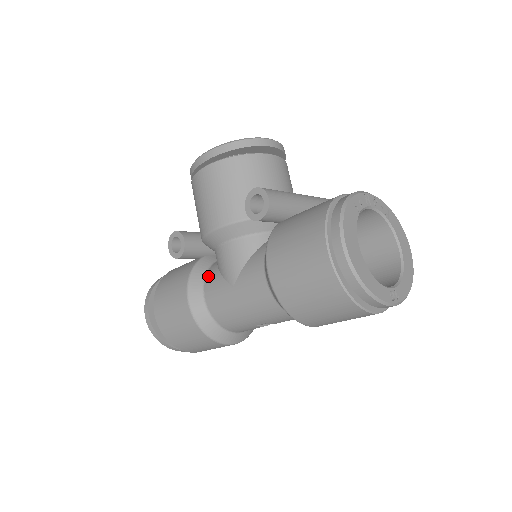
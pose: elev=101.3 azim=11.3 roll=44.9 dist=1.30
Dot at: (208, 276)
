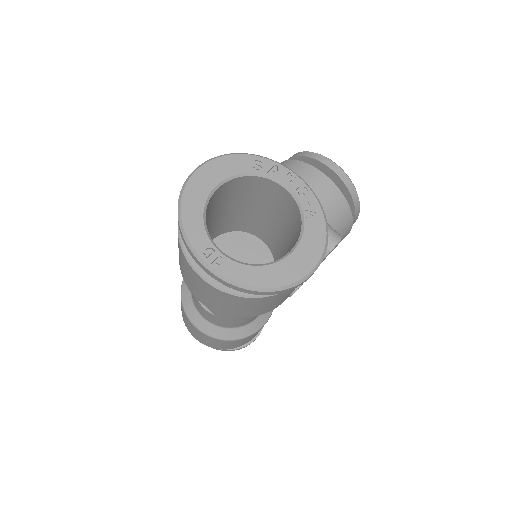
Dot at: occluded
